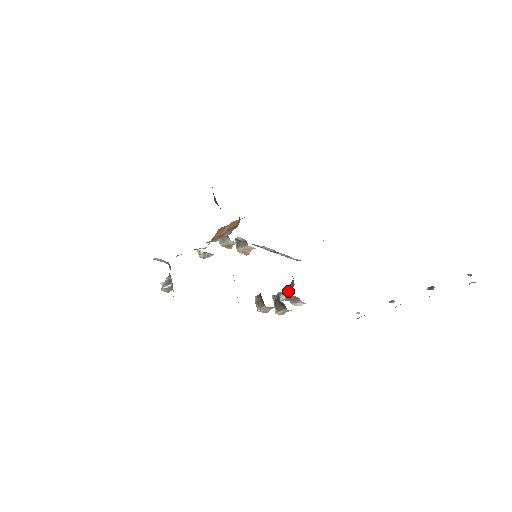
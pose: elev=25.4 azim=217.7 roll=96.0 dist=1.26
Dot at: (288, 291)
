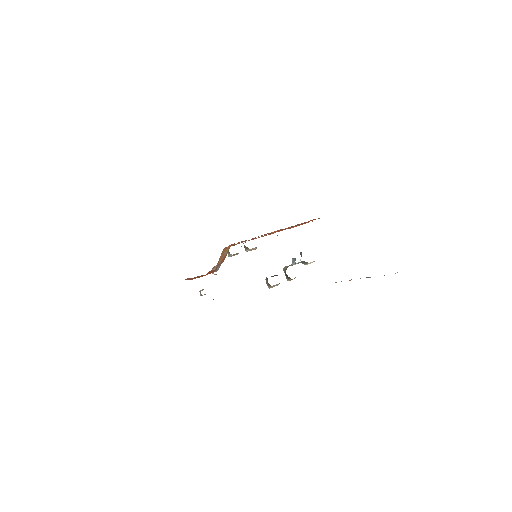
Dot at: (295, 262)
